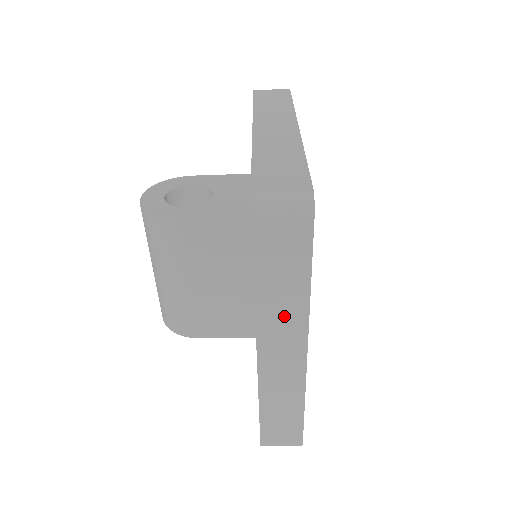
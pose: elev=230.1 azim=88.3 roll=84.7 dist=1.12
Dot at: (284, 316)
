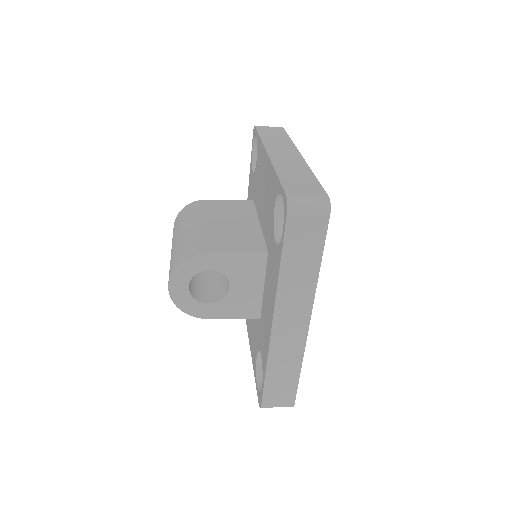
Dot at: occluded
